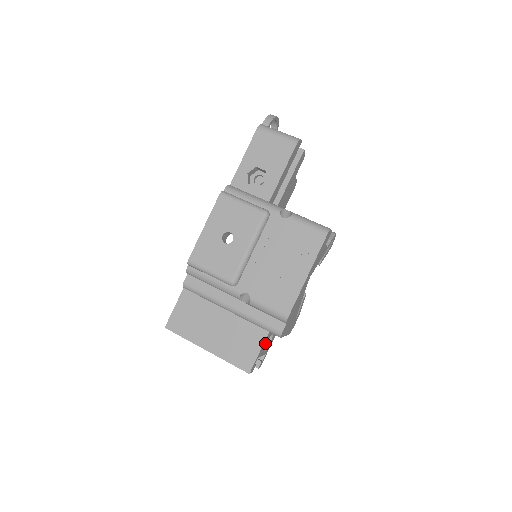
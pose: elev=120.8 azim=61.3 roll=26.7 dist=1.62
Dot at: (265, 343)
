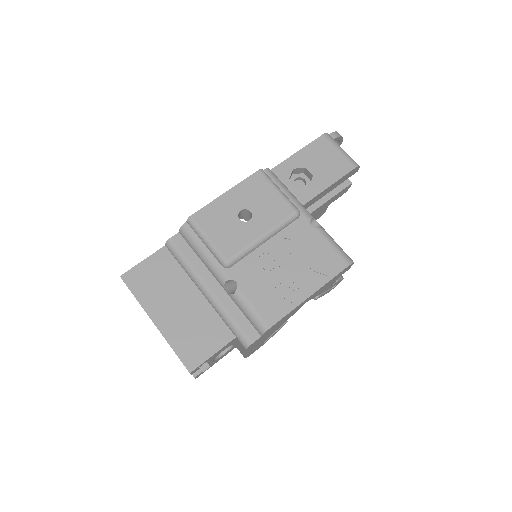
Dot at: (223, 349)
